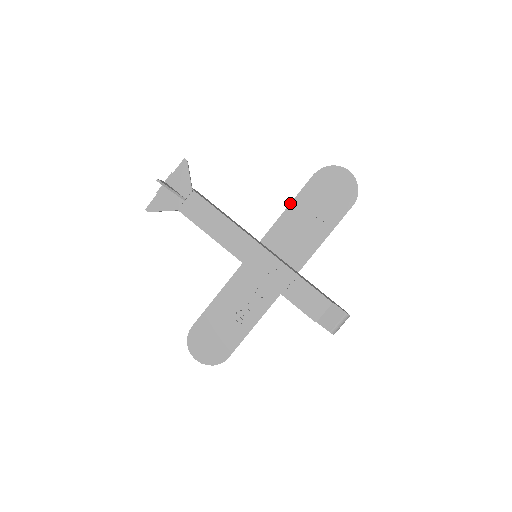
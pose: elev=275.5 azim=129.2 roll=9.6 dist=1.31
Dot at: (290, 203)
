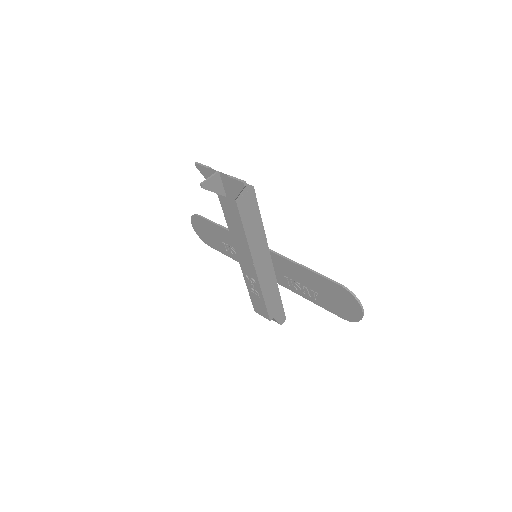
Dot at: (307, 269)
